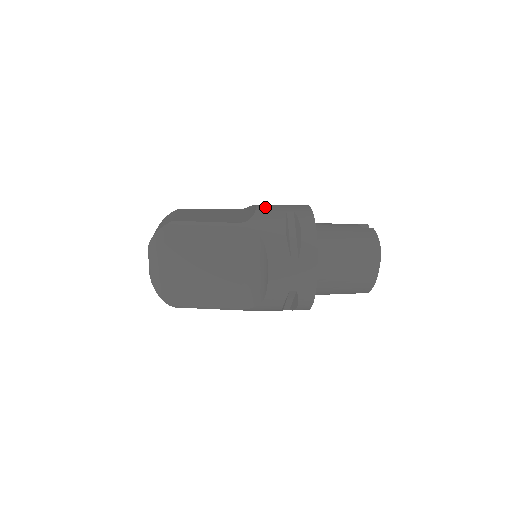
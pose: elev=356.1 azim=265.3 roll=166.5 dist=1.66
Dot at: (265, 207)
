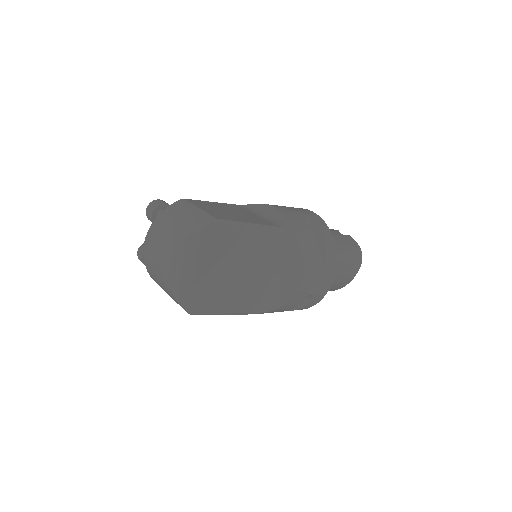
Dot at: (284, 209)
